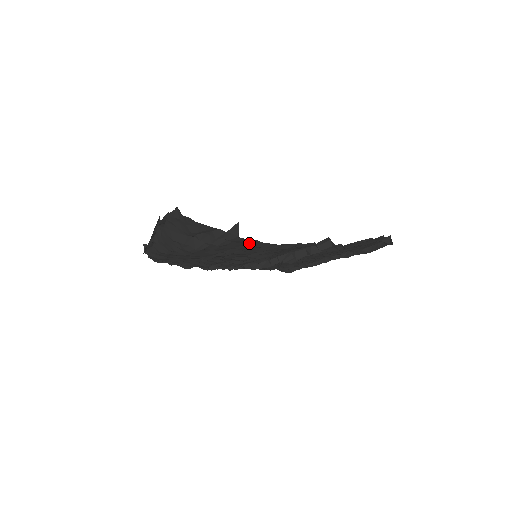
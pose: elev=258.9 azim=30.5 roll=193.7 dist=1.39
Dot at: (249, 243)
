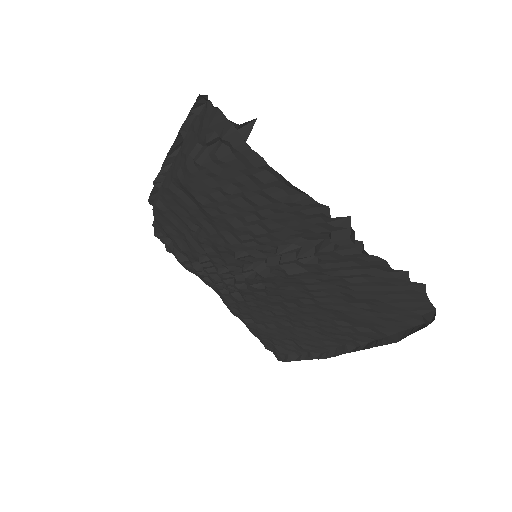
Dot at: (253, 163)
